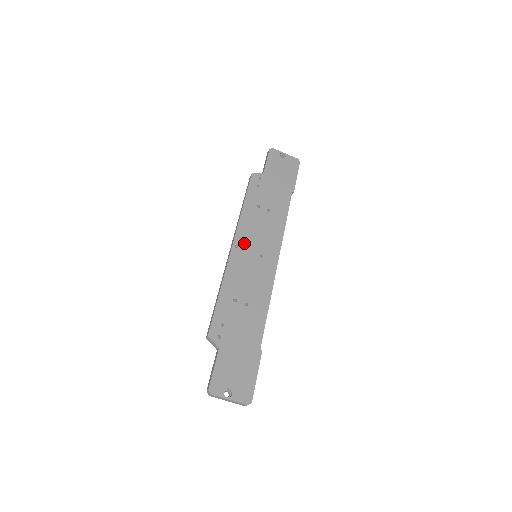
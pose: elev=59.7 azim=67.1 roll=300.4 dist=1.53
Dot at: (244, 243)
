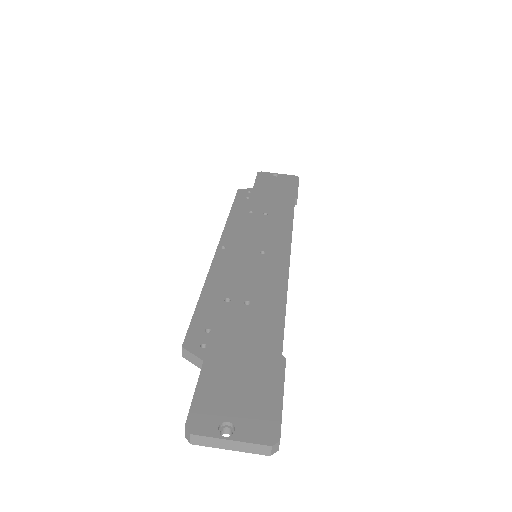
Dot at: (235, 243)
